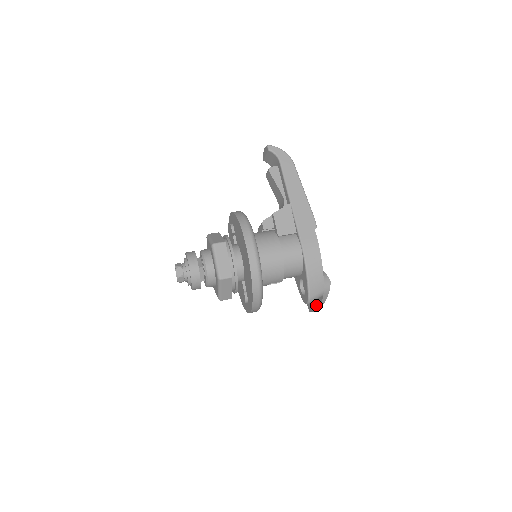
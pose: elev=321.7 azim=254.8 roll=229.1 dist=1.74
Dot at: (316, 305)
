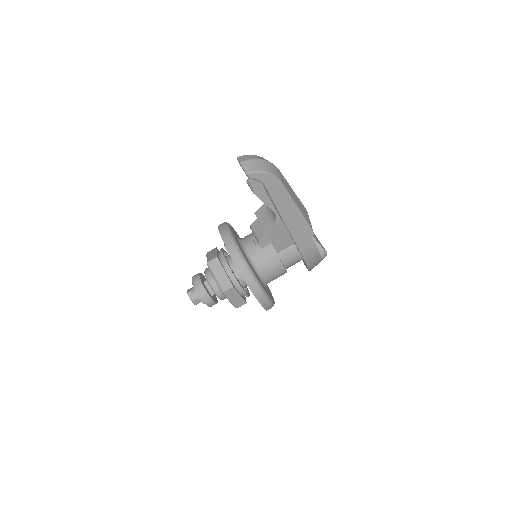
Dot at: occluded
